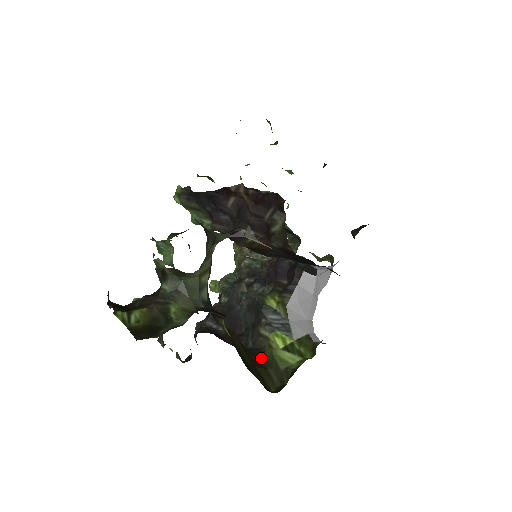
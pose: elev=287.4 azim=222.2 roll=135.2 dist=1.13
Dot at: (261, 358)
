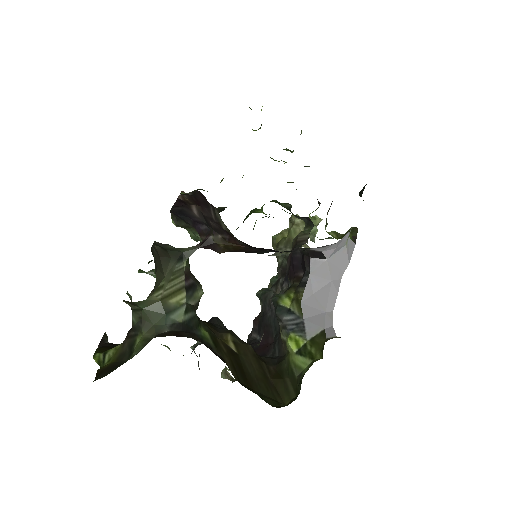
Dot at: (280, 367)
